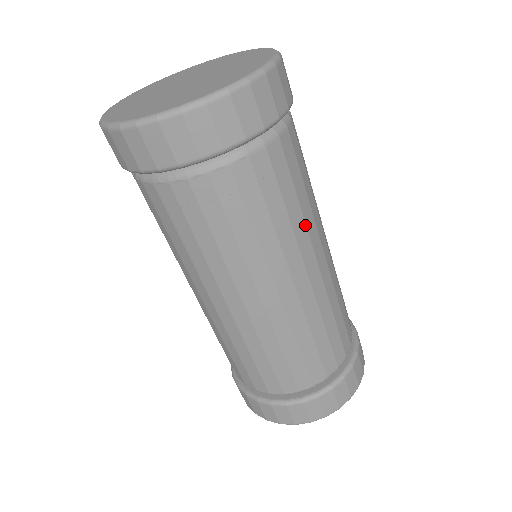
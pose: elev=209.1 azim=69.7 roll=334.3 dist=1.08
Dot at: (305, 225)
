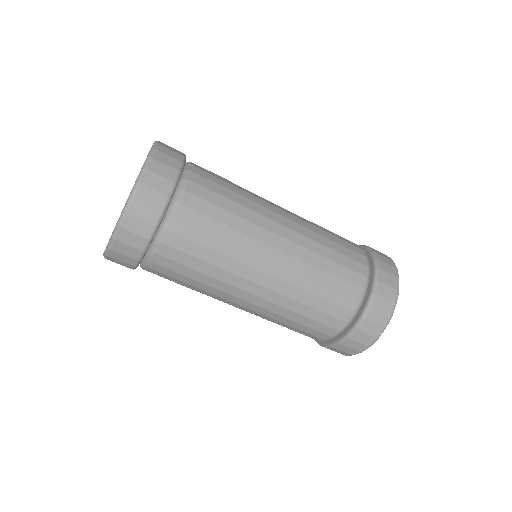
Dot at: (245, 234)
